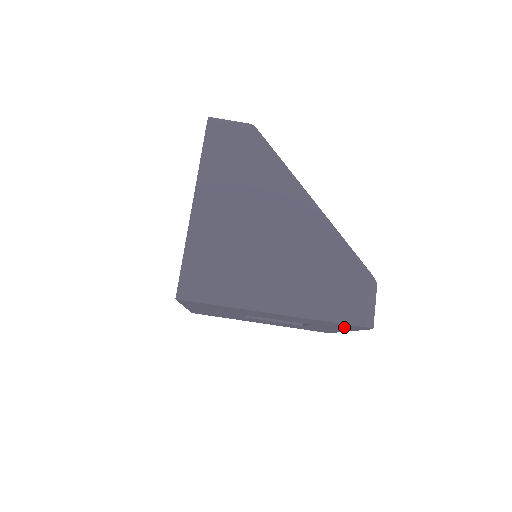
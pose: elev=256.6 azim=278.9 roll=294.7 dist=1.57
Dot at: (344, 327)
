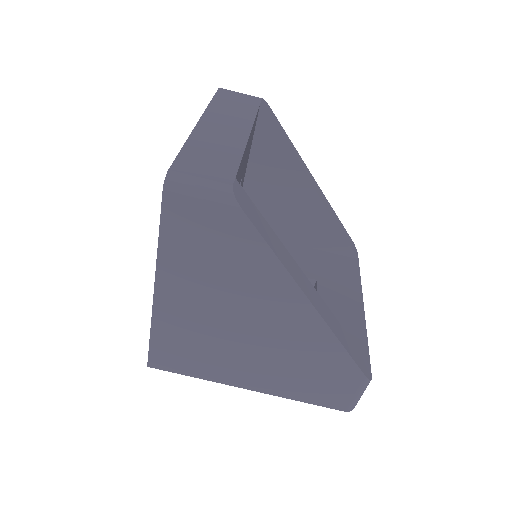
Dot at: occluded
